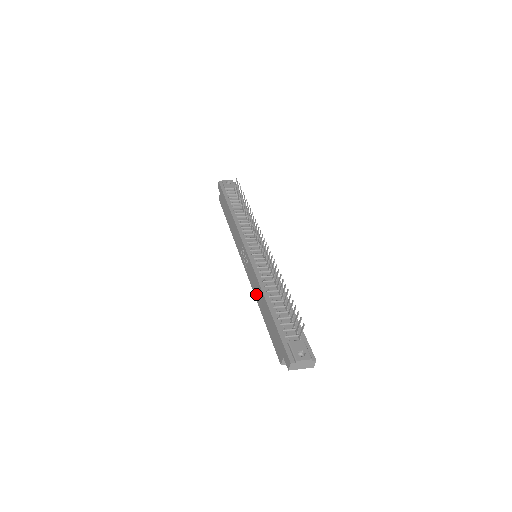
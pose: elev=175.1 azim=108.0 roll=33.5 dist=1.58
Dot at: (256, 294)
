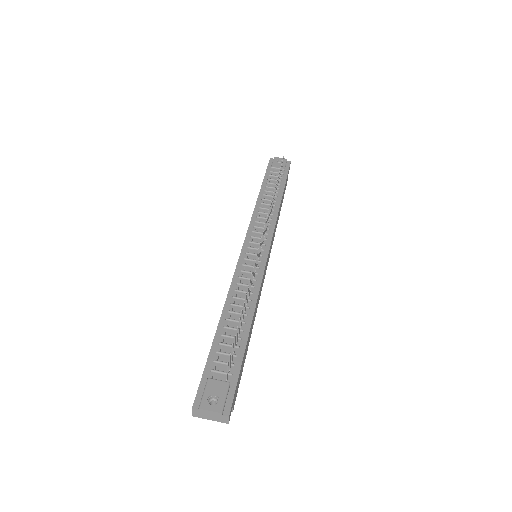
Dot at: occluded
